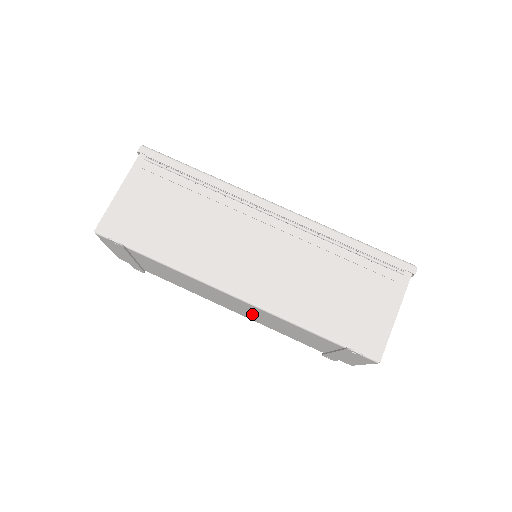
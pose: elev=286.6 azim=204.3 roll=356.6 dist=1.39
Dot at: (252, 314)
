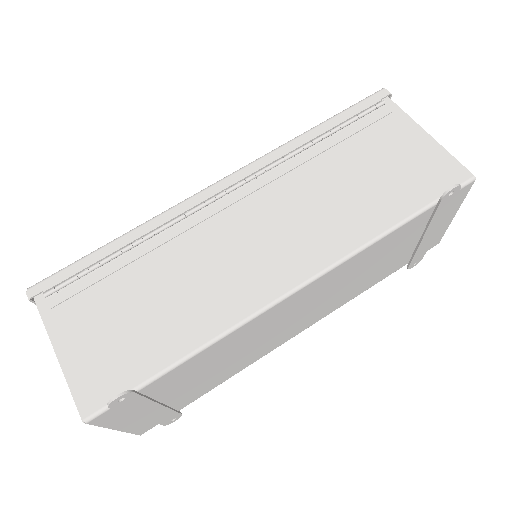
Dot at: (322, 302)
